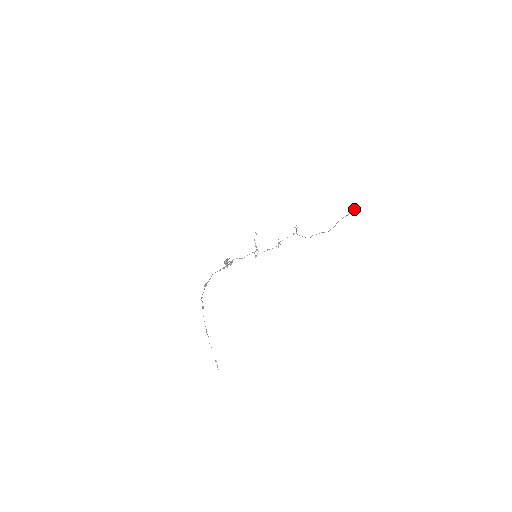
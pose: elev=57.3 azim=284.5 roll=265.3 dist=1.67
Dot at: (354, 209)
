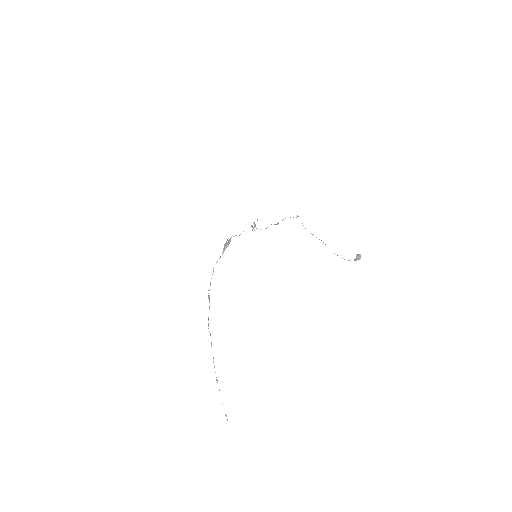
Dot at: (359, 259)
